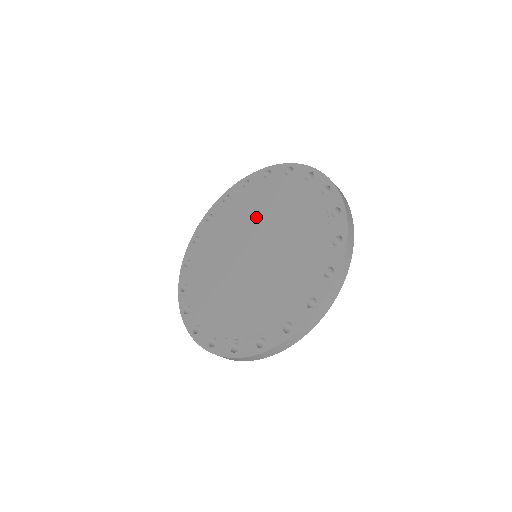
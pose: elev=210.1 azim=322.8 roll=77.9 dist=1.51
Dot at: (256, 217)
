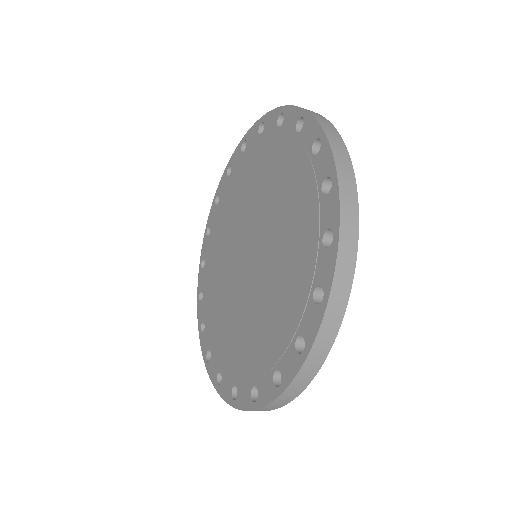
Dot at: (272, 209)
